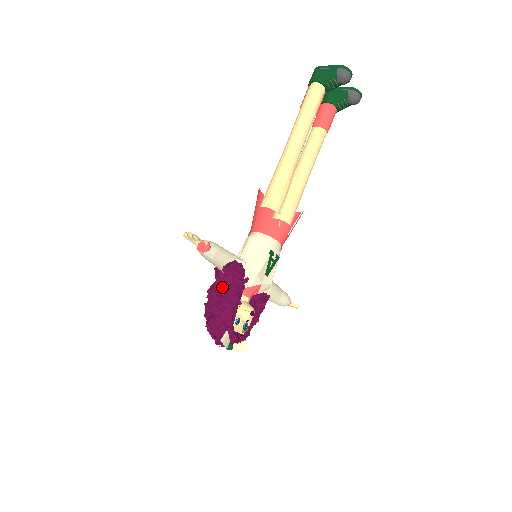
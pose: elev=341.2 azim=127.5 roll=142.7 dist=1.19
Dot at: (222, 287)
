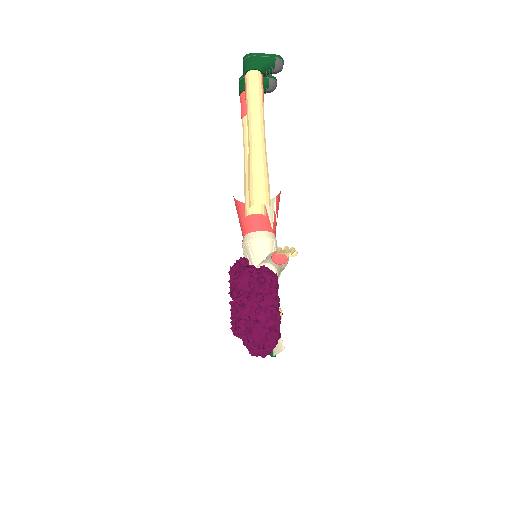
Dot at: (270, 296)
